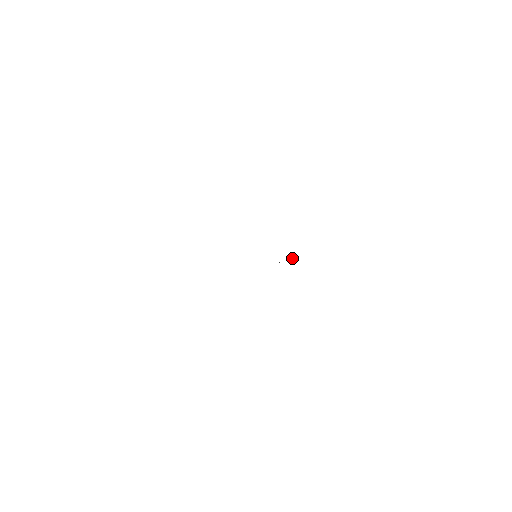
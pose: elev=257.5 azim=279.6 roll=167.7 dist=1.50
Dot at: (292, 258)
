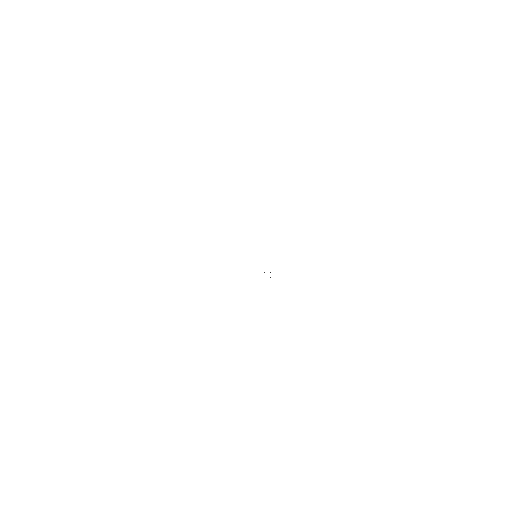
Dot at: occluded
